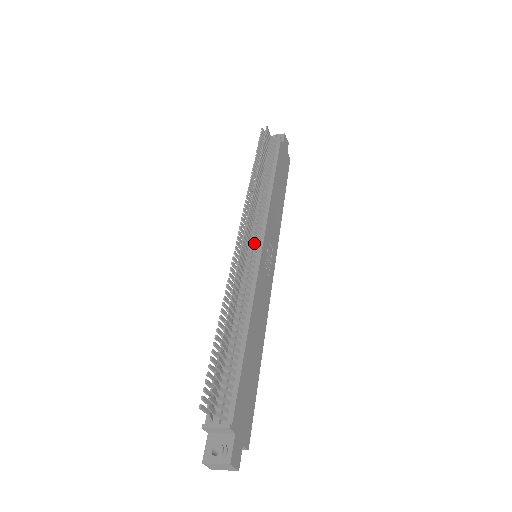
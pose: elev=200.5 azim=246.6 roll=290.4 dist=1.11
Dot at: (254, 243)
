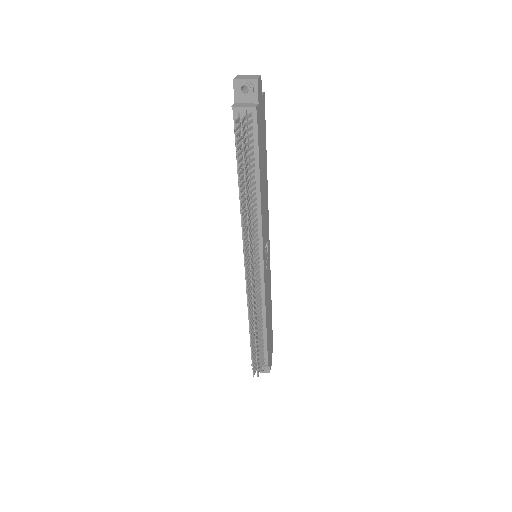
Dot at: (256, 264)
